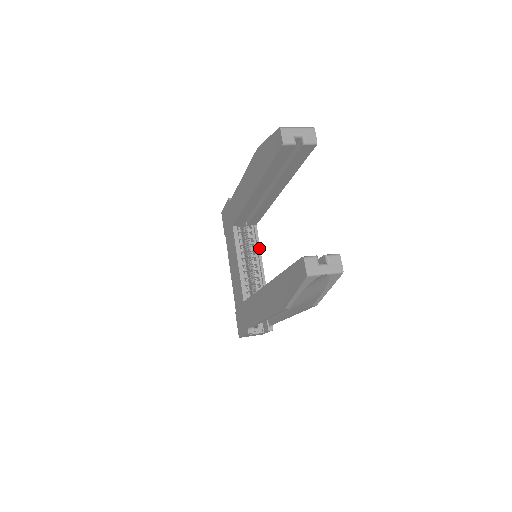
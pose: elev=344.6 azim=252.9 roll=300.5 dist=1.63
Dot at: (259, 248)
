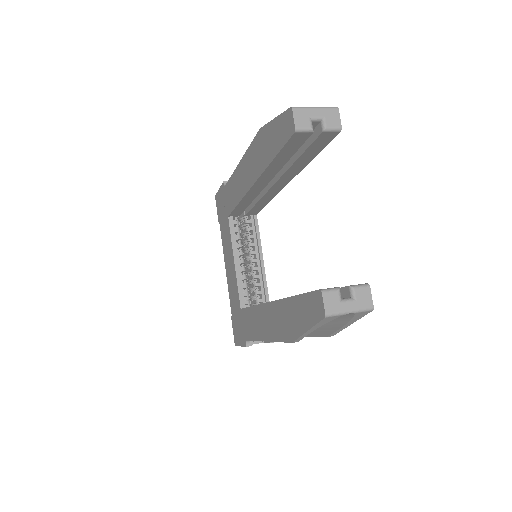
Dot at: (260, 243)
